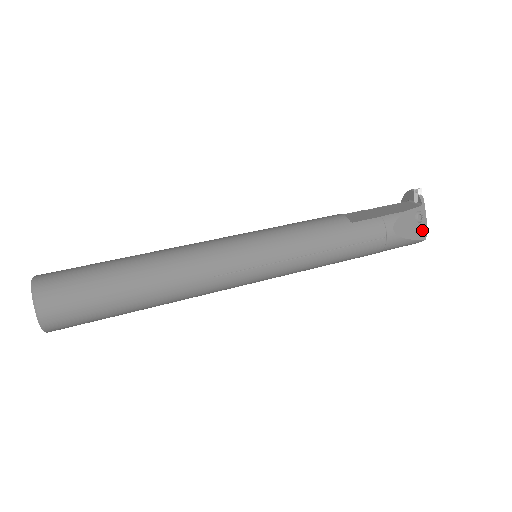
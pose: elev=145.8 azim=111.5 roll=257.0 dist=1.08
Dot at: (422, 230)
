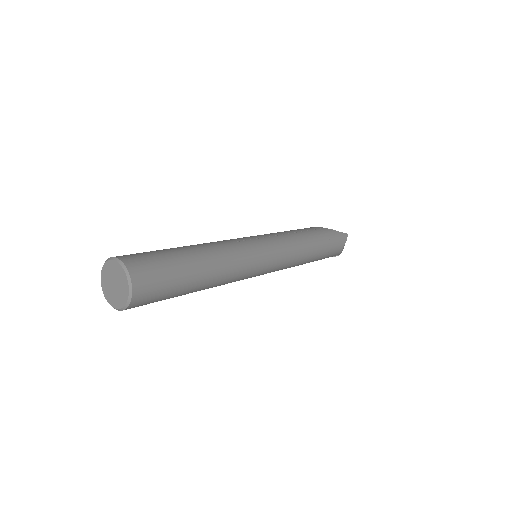
Dot at: occluded
